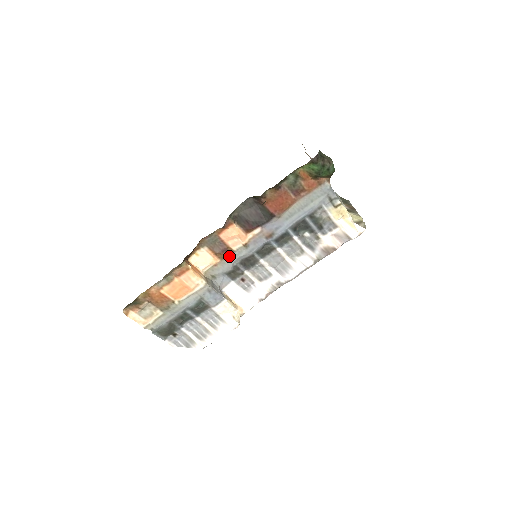
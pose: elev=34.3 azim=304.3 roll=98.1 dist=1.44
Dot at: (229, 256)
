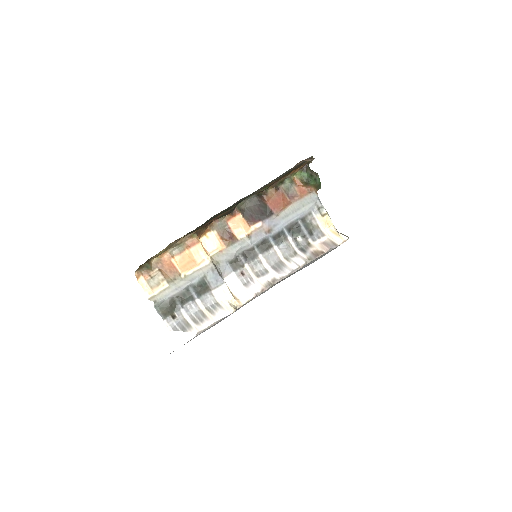
Dot at: (233, 244)
